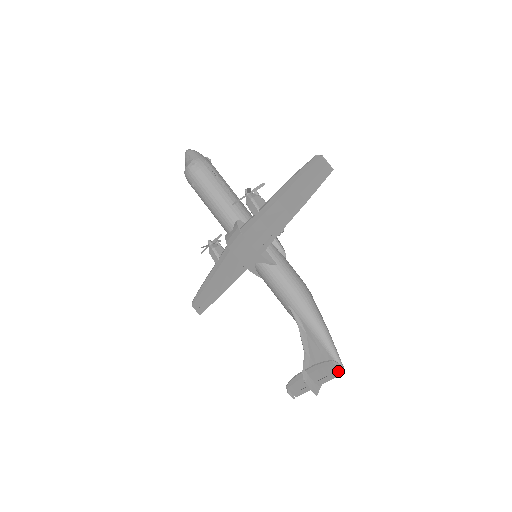
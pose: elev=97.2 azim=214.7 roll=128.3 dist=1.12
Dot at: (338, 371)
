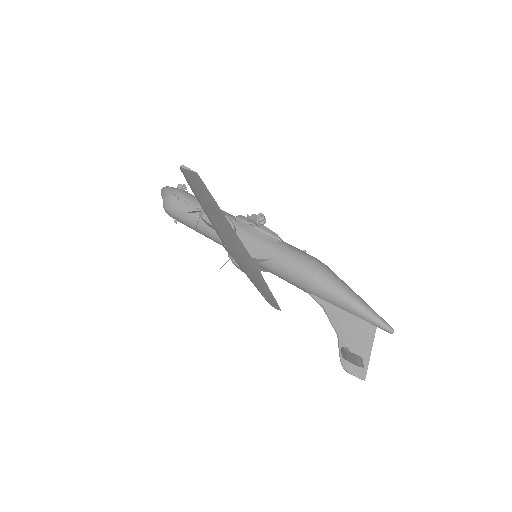
Dot at: (356, 356)
